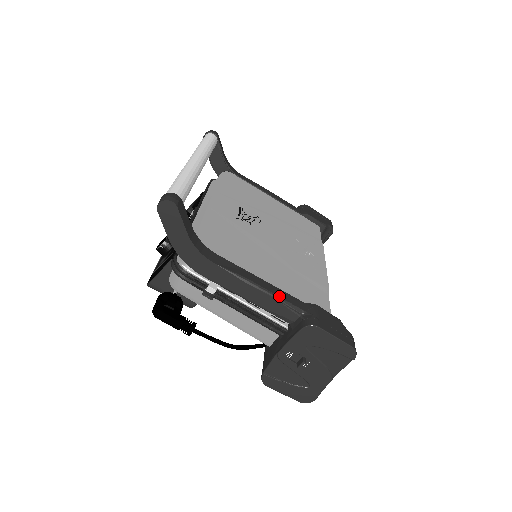
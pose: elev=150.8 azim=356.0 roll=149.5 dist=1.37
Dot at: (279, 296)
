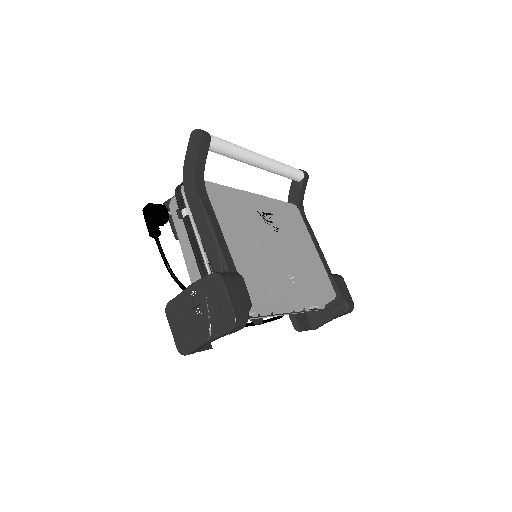
Dot at: (220, 246)
